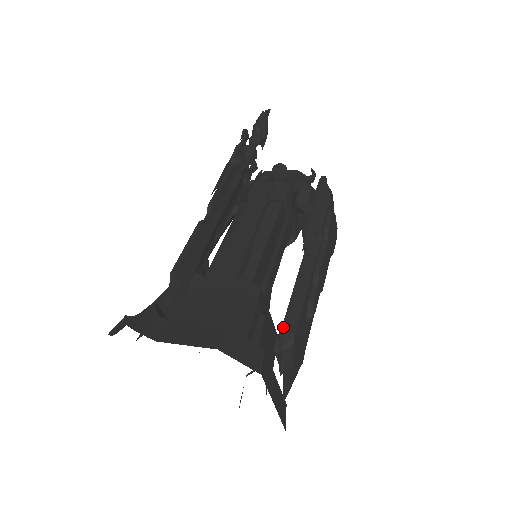
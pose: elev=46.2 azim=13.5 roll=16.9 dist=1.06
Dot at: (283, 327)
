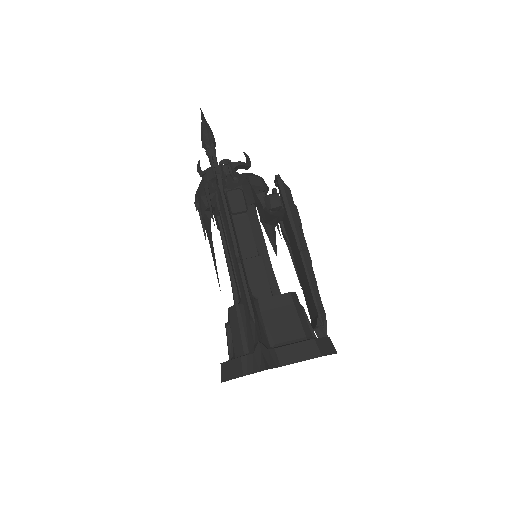
Dot at: (319, 312)
